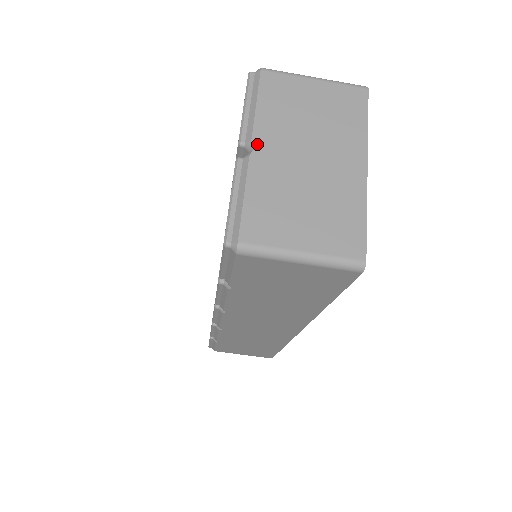
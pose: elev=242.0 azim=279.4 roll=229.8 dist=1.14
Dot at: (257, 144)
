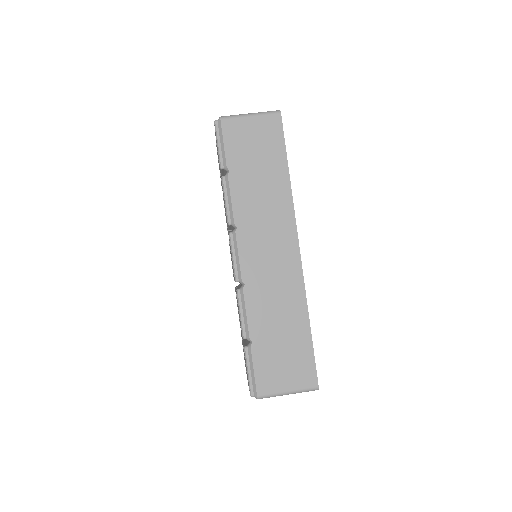
Dot at: occluded
